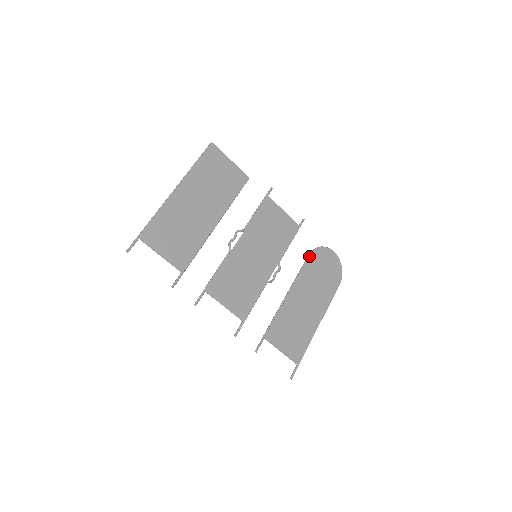
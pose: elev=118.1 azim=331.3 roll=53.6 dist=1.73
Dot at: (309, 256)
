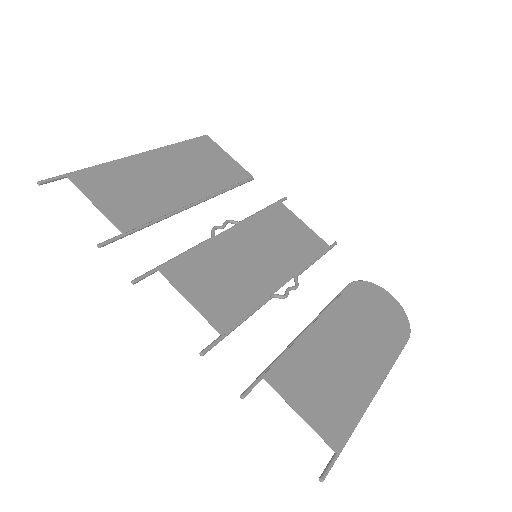
Dot at: (348, 285)
